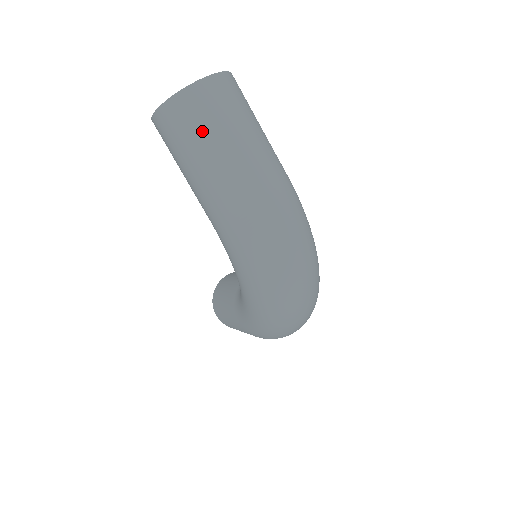
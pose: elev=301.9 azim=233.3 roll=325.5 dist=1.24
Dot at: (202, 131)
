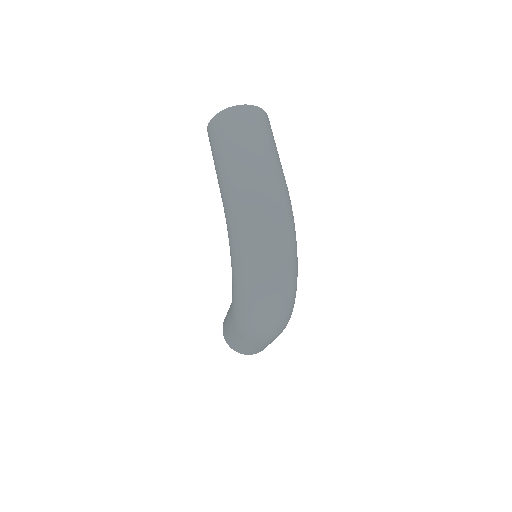
Dot at: (231, 133)
